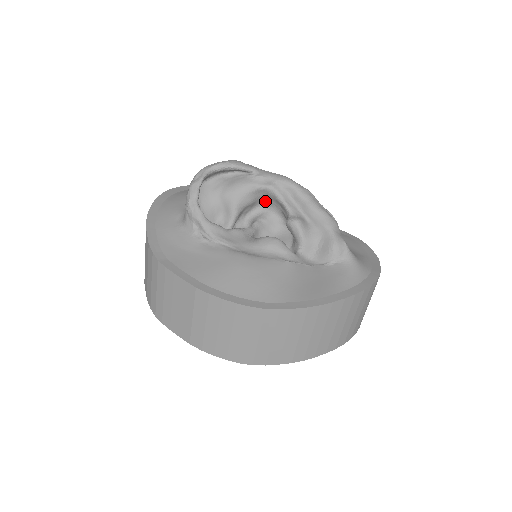
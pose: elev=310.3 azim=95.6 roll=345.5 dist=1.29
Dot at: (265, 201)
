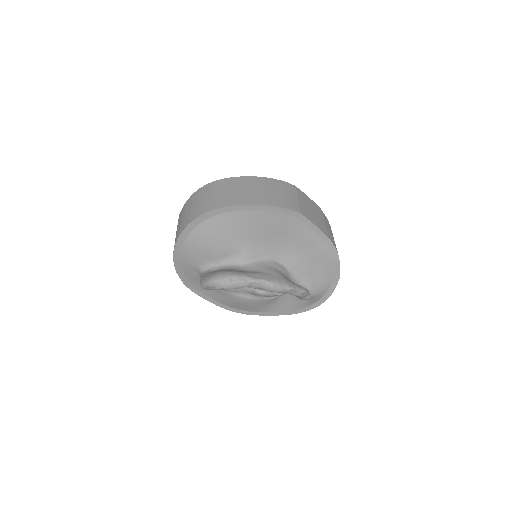
Dot at: occluded
